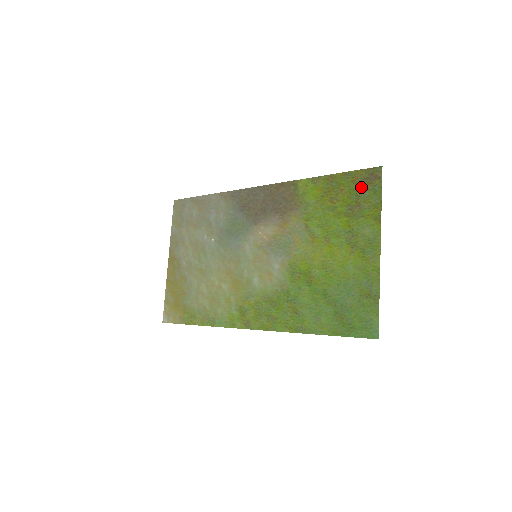
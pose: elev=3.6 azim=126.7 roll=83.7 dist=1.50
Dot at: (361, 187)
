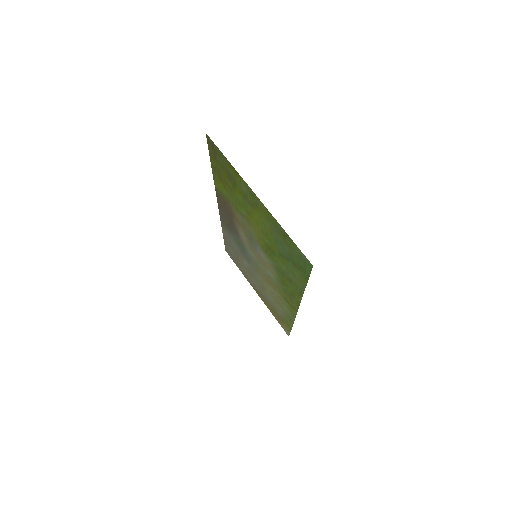
Dot at: (218, 159)
